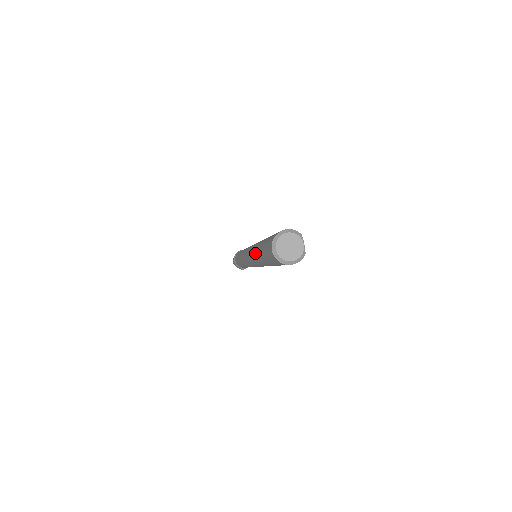
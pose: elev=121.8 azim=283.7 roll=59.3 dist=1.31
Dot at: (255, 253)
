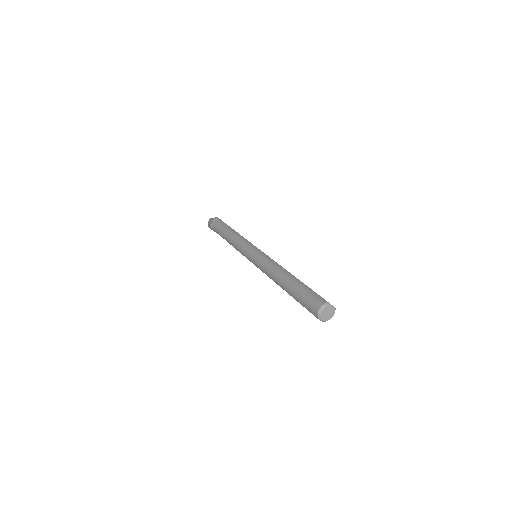
Dot at: occluded
